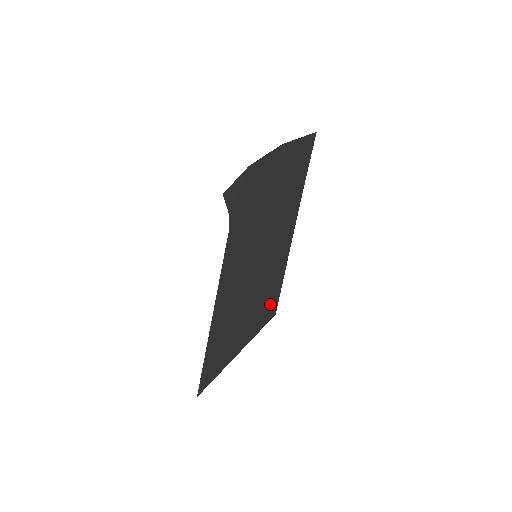
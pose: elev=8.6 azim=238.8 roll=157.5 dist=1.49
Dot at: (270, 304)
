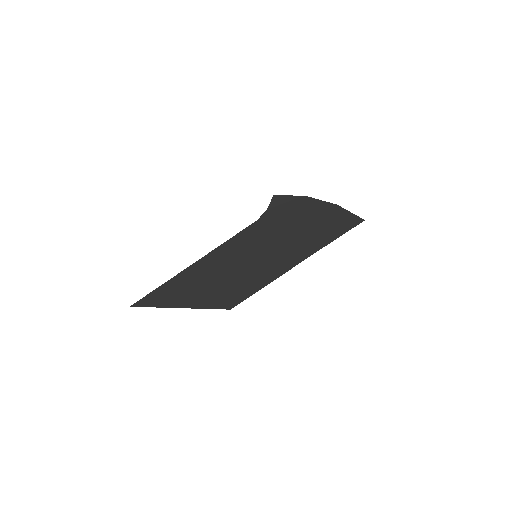
Dot at: (234, 298)
